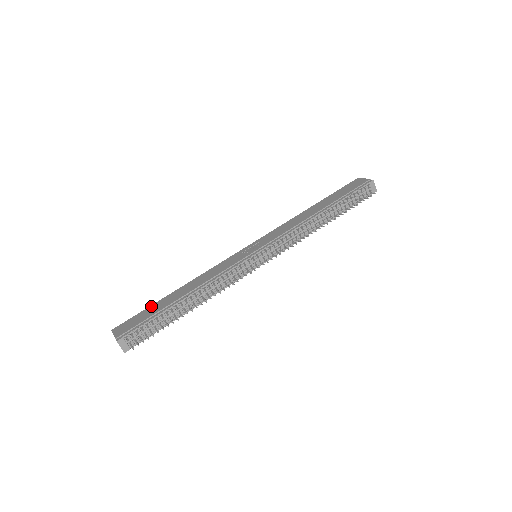
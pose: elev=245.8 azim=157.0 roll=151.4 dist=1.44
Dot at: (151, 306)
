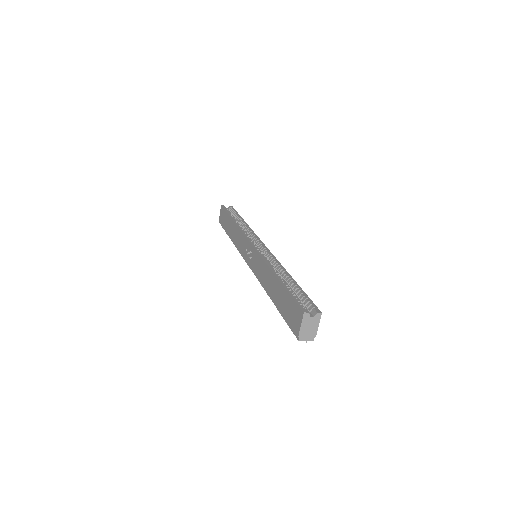
Dot at: (227, 215)
